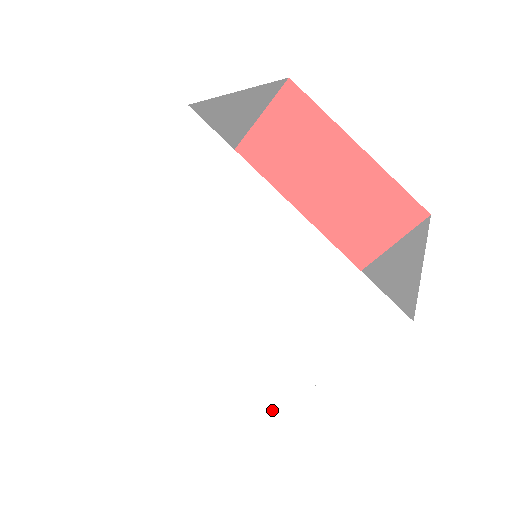
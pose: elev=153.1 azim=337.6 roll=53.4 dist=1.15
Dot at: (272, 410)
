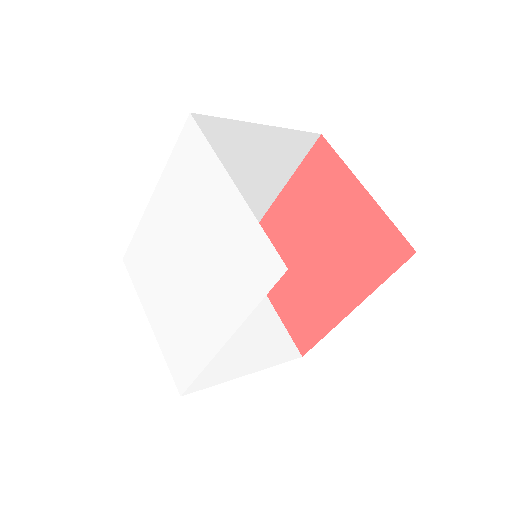
Dot at: (210, 358)
